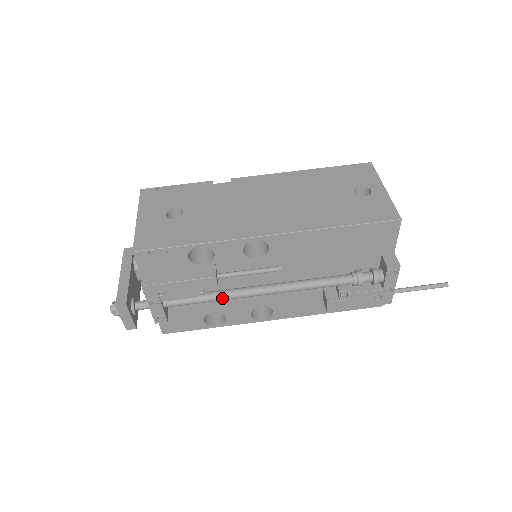
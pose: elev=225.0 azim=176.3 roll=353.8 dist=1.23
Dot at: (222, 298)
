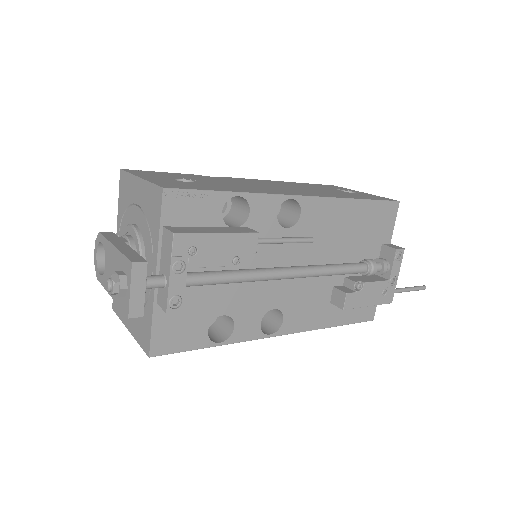
Dot at: (252, 276)
